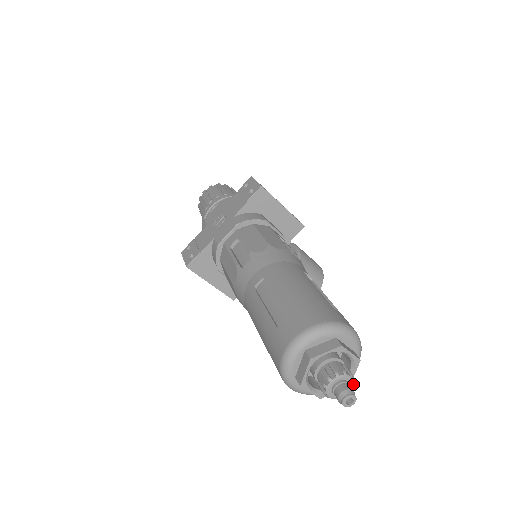
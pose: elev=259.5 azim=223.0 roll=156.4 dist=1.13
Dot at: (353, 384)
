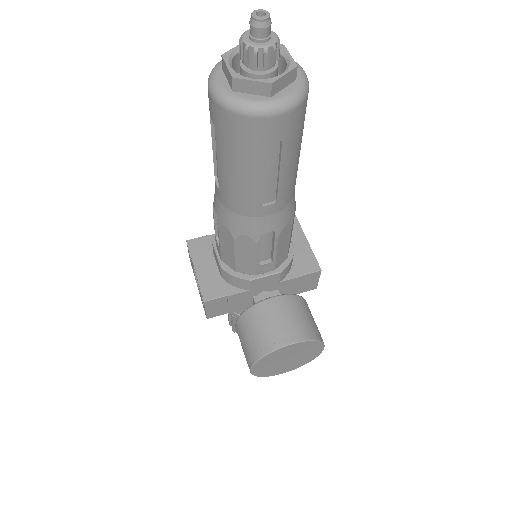
Dot at: (275, 42)
